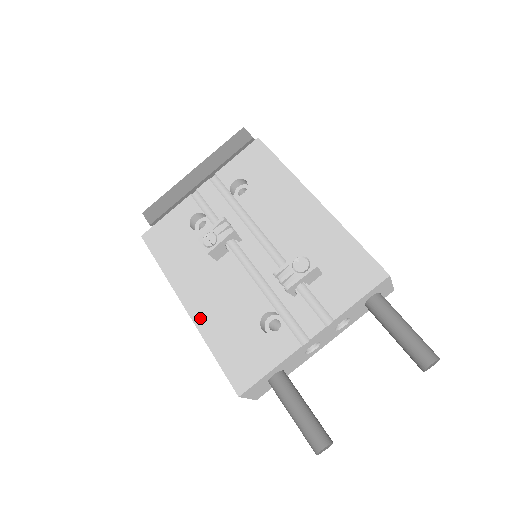
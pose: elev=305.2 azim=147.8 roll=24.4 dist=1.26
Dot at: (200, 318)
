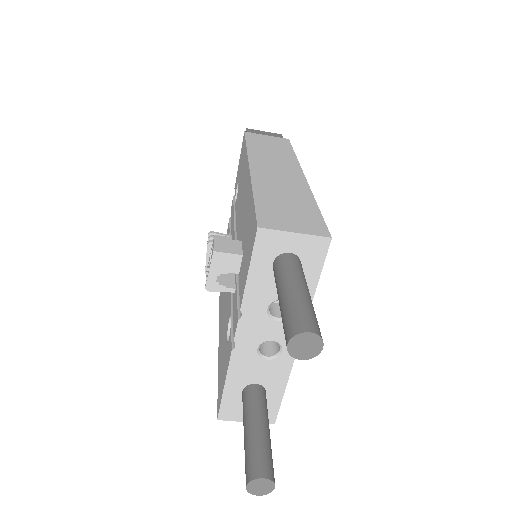
Dot at: (219, 339)
